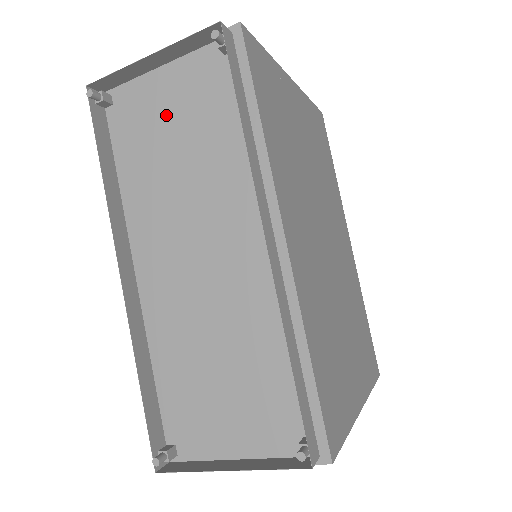
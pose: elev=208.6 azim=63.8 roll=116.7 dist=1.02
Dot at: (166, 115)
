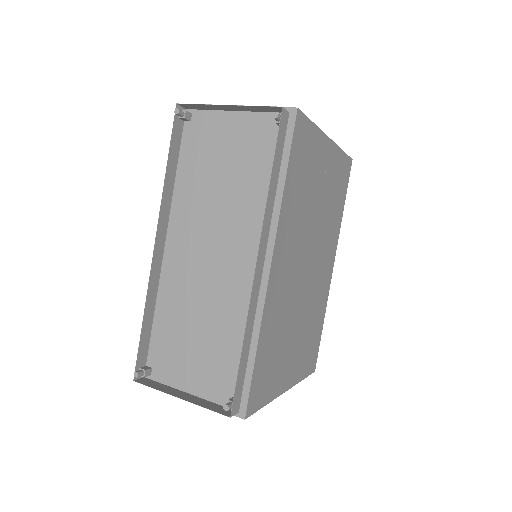
Dot at: (224, 148)
